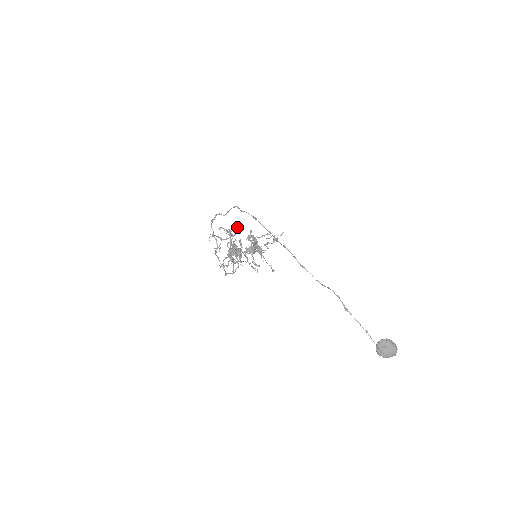
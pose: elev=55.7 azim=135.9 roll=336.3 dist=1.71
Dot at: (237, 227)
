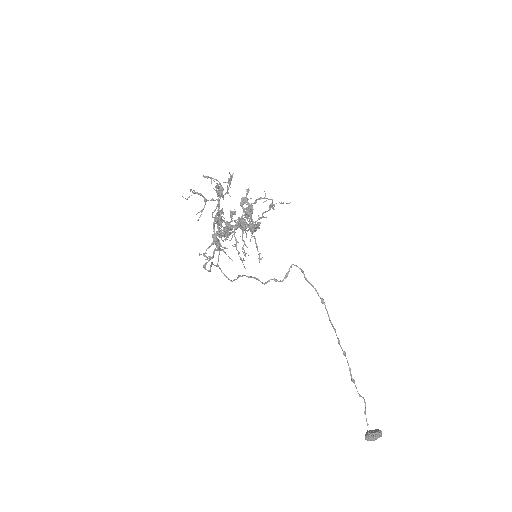
Dot at: (231, 179)
